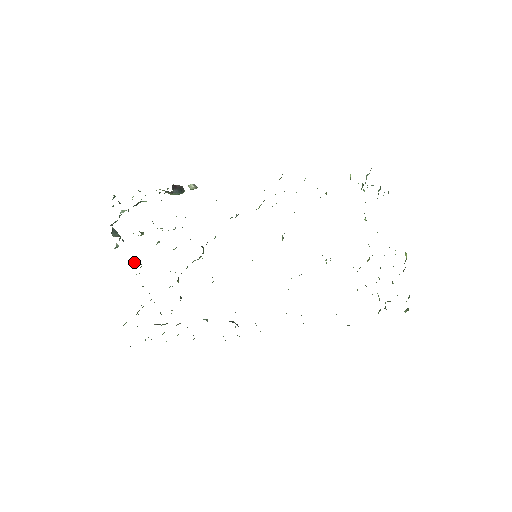
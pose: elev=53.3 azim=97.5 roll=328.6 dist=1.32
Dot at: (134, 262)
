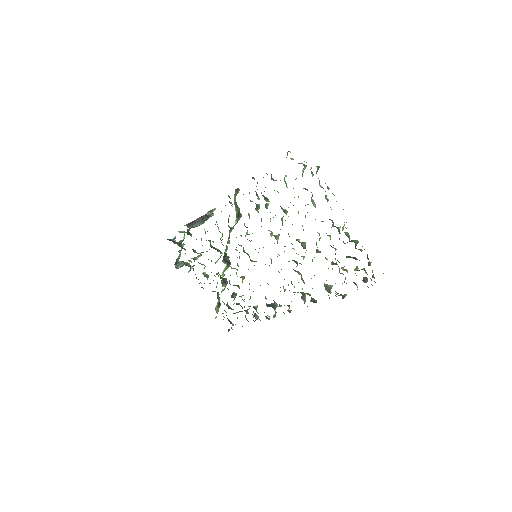
Dot at: occluded
